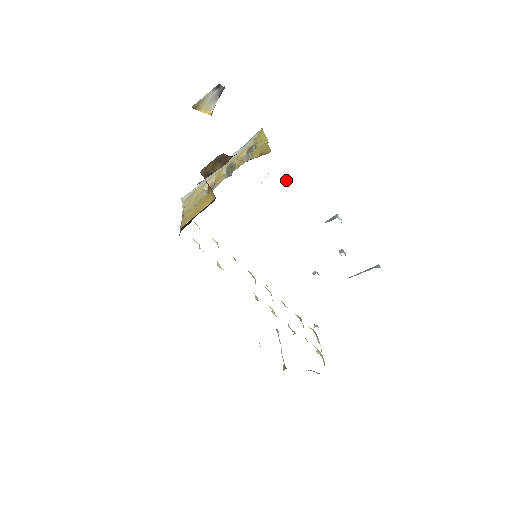
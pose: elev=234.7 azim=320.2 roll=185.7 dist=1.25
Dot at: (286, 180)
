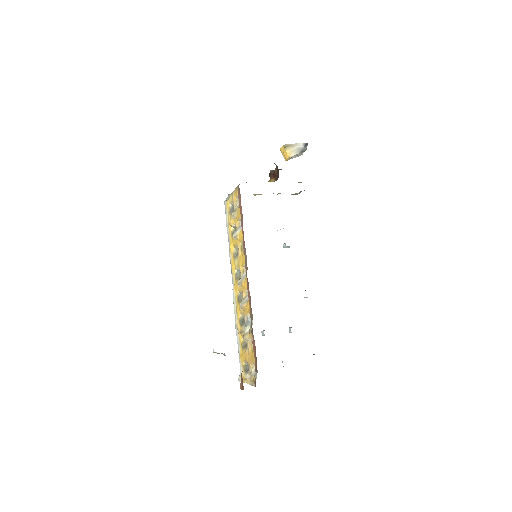
Dot at: occluded
